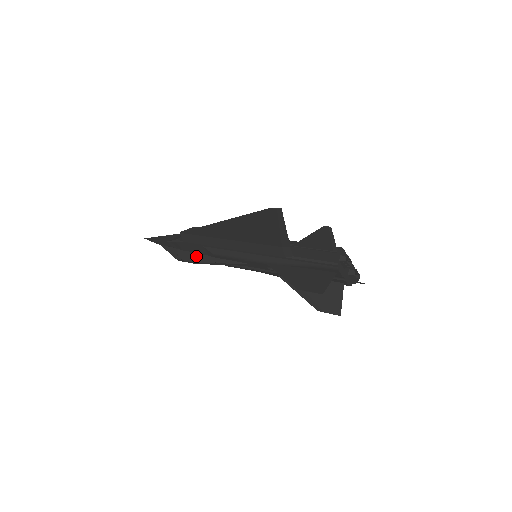
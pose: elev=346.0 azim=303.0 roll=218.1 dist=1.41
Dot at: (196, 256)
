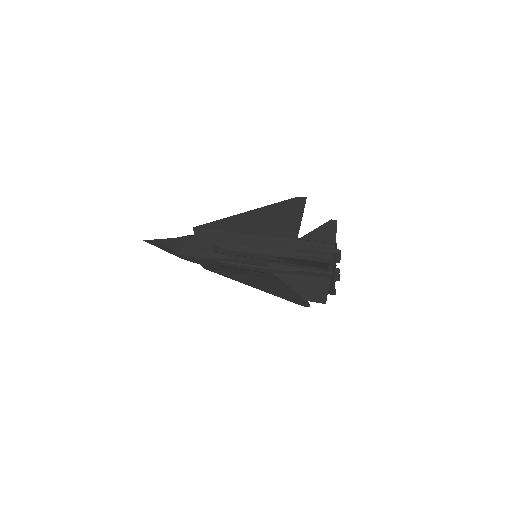
Dot at: (200, 252)
